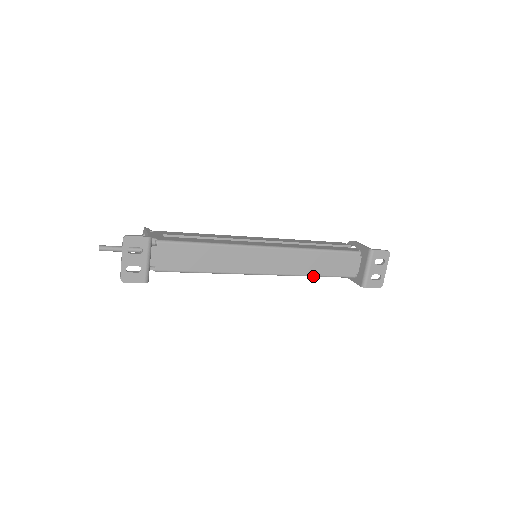
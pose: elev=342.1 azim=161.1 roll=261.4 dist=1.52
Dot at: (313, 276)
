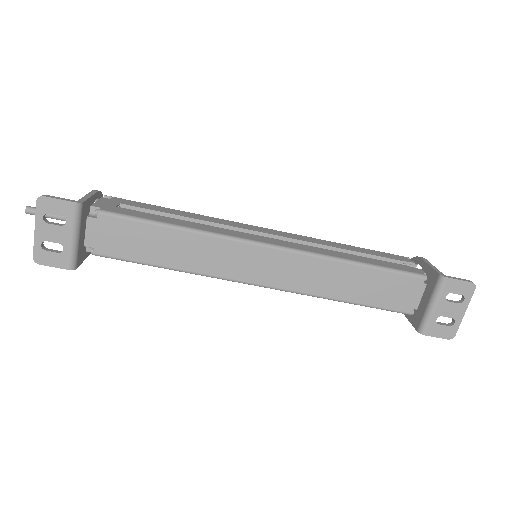
Dot at: (340, 301)
